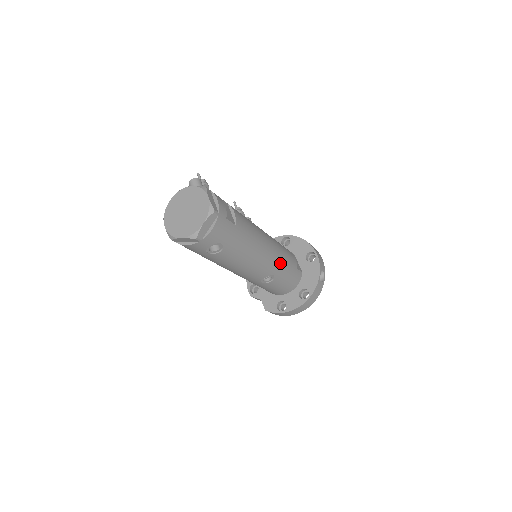
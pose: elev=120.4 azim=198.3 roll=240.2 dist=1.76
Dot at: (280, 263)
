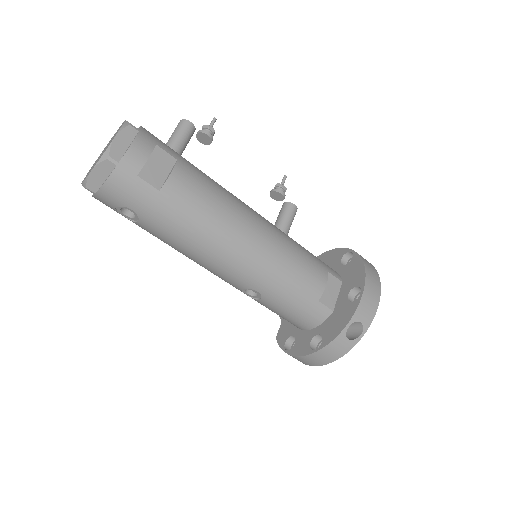
Dot at: (271, 278)
